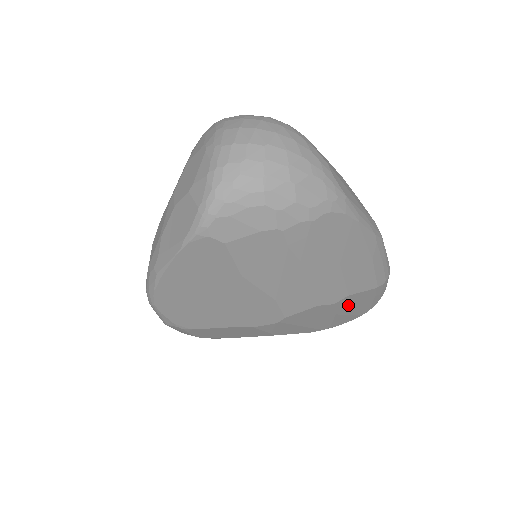
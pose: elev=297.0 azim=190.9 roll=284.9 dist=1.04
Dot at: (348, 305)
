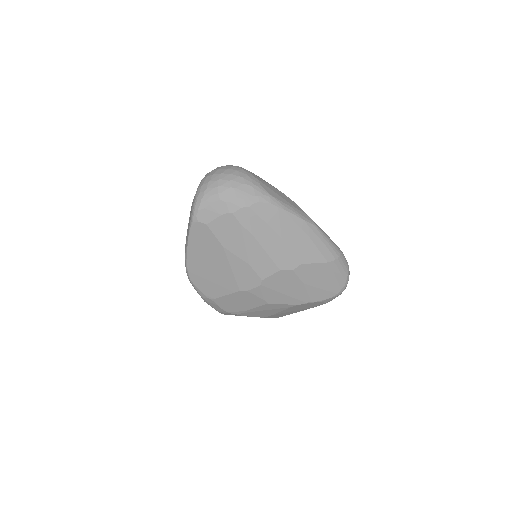
Dot at: (310, 276)
